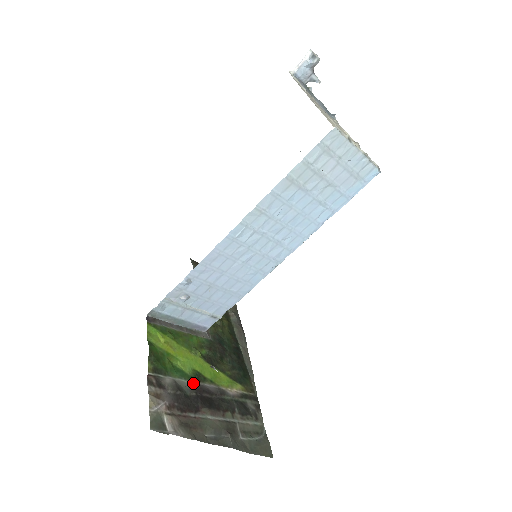
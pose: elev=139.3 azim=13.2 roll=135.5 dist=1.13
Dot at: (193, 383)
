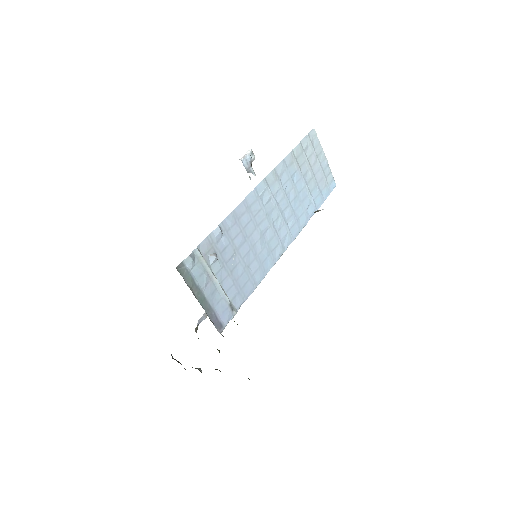
Dot at: occluded
